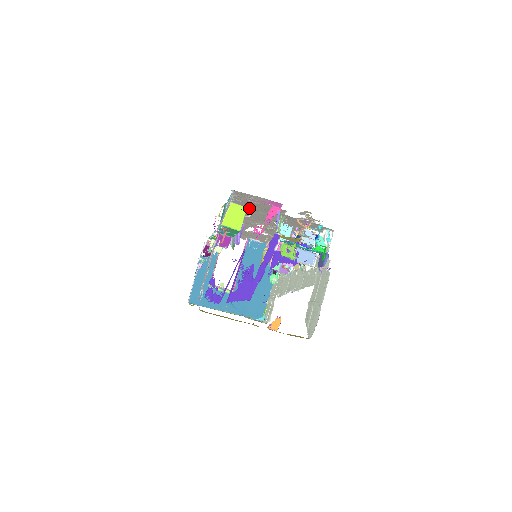
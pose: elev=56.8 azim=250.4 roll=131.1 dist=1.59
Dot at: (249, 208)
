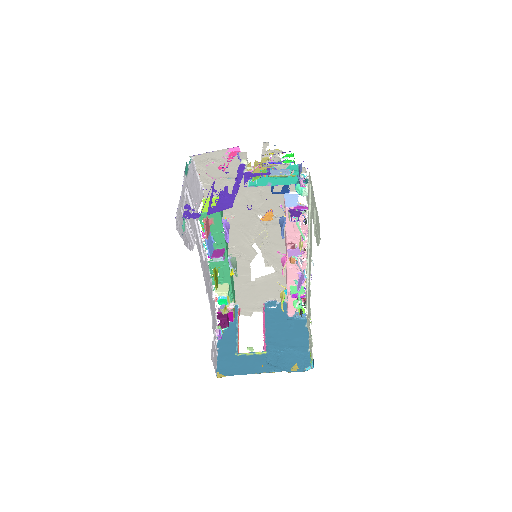
Dot at: occluded
